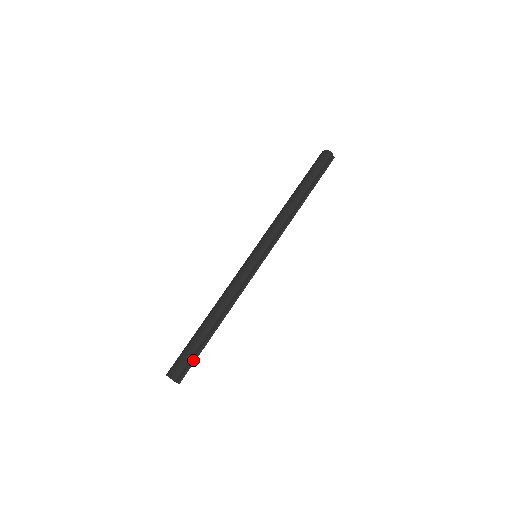
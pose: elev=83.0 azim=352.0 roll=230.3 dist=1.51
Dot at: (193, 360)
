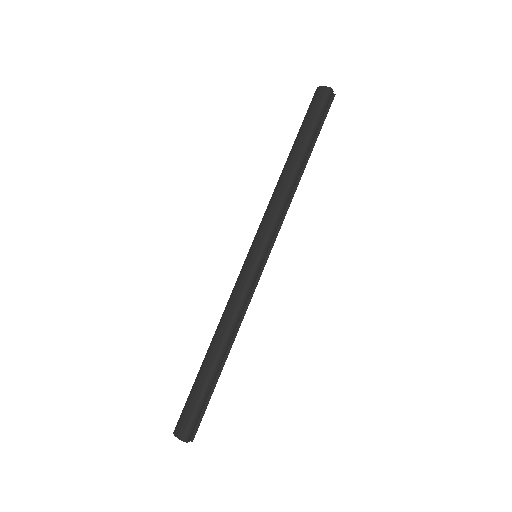
Dot at: (203, 409)
